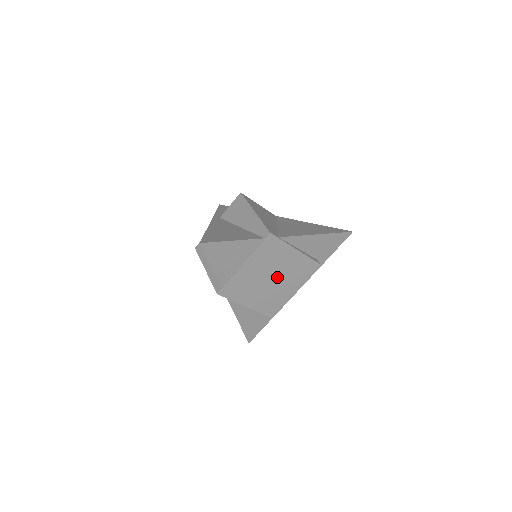
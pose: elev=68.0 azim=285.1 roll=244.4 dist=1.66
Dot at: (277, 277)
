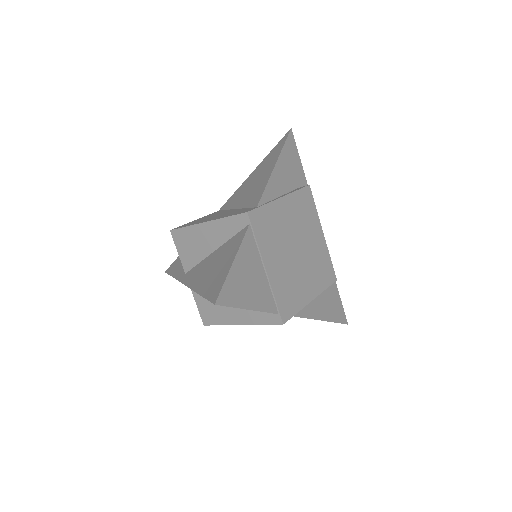
Dot at: (299, 242)
